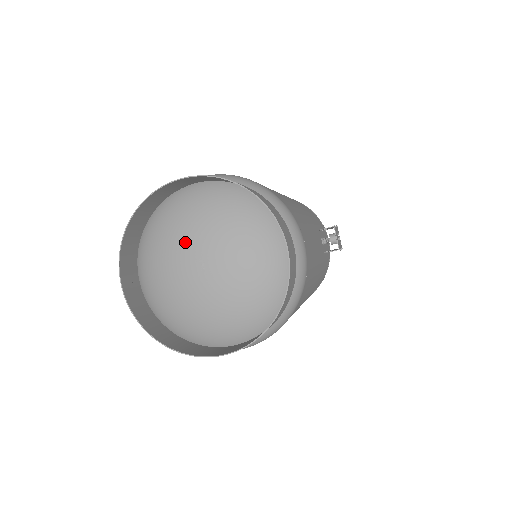
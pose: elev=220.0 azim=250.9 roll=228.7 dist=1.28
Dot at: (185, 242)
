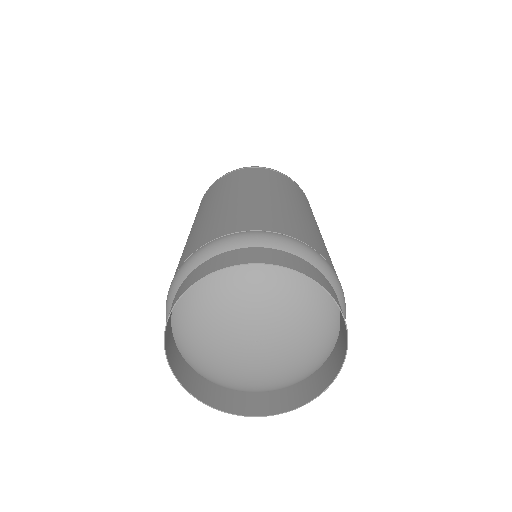
Dot at: (258, 313)
